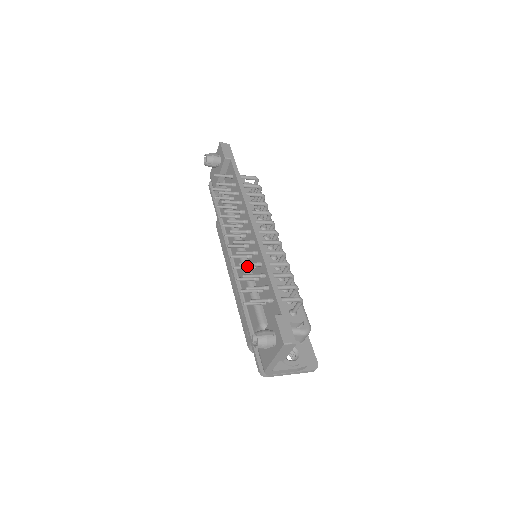
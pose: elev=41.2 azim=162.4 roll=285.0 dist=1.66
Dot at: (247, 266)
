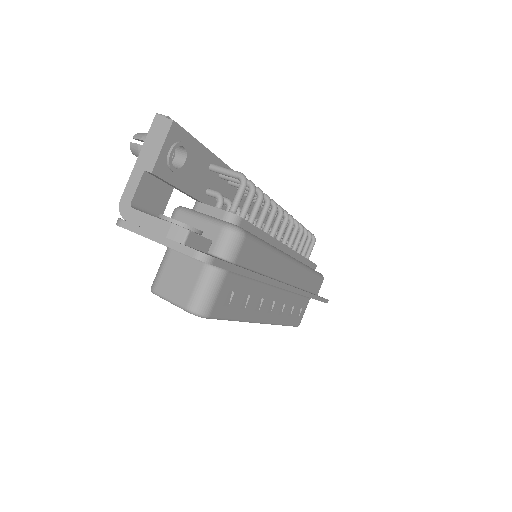
Dot at: occluded
